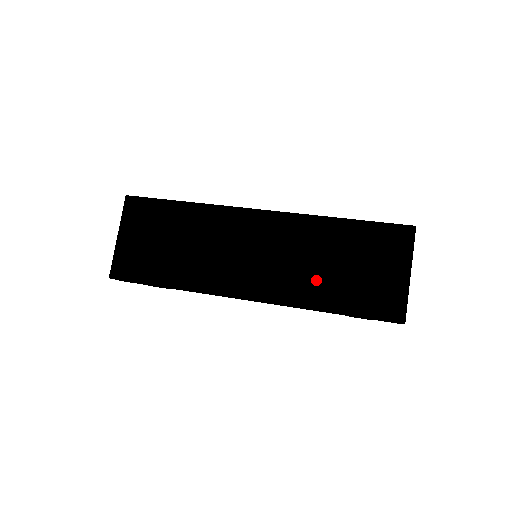
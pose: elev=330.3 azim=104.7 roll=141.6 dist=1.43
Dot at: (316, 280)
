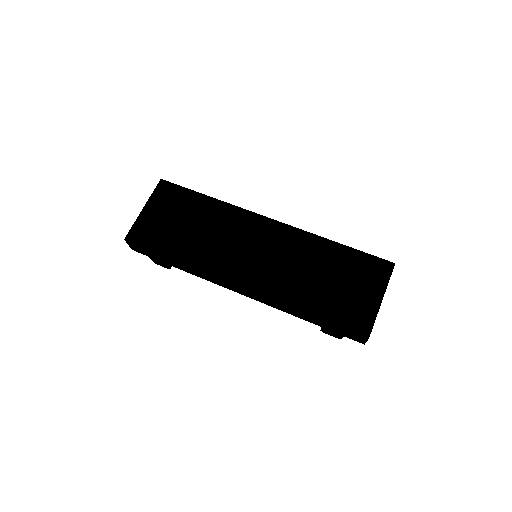
Dot at: (303, 285)
